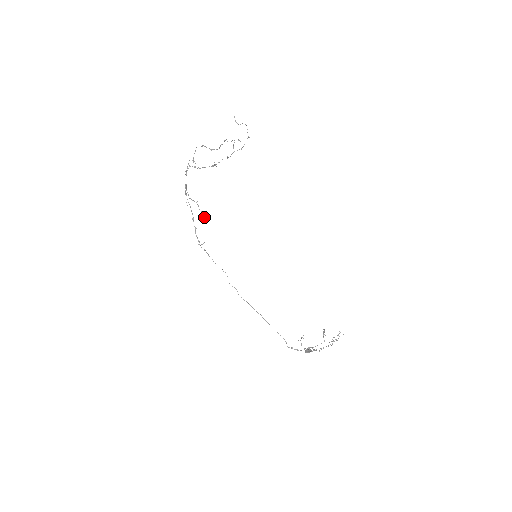
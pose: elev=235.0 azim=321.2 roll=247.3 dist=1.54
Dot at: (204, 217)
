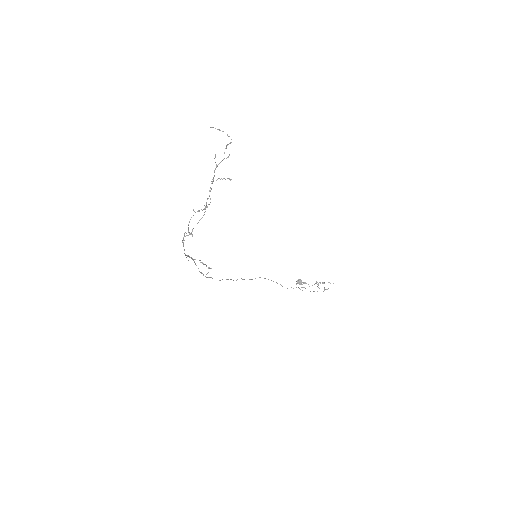
Dot at: (209, 268)
